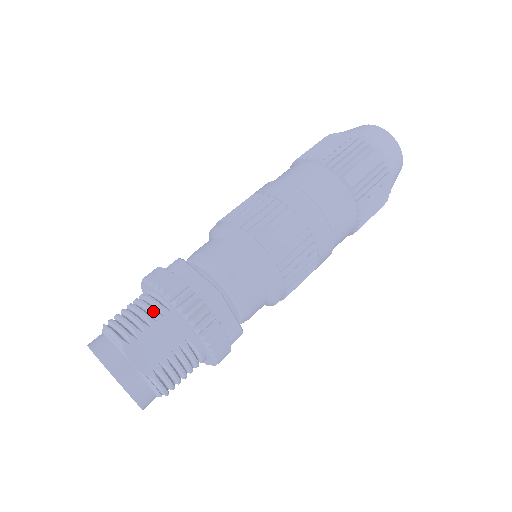
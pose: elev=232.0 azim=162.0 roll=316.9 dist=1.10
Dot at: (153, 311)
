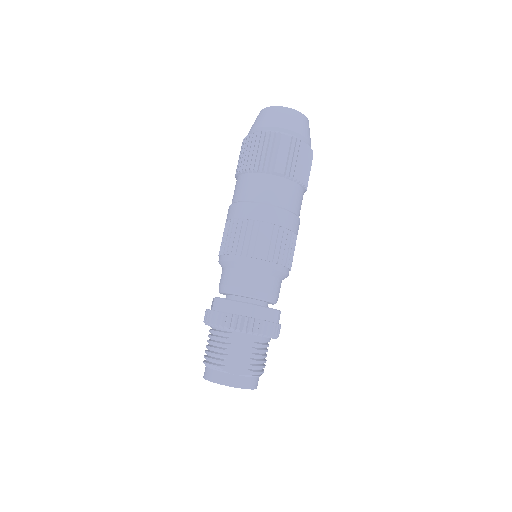
Dot at: (224, 340)
